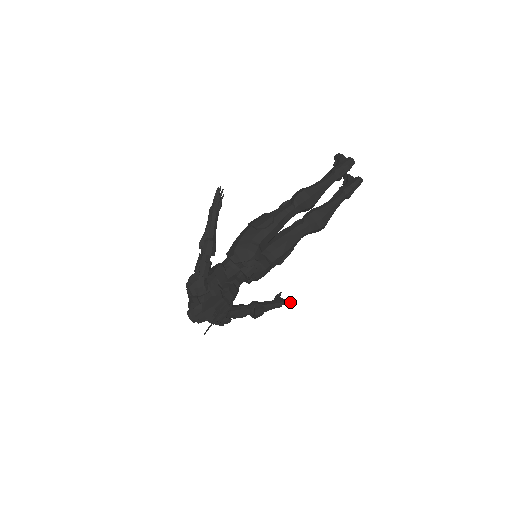
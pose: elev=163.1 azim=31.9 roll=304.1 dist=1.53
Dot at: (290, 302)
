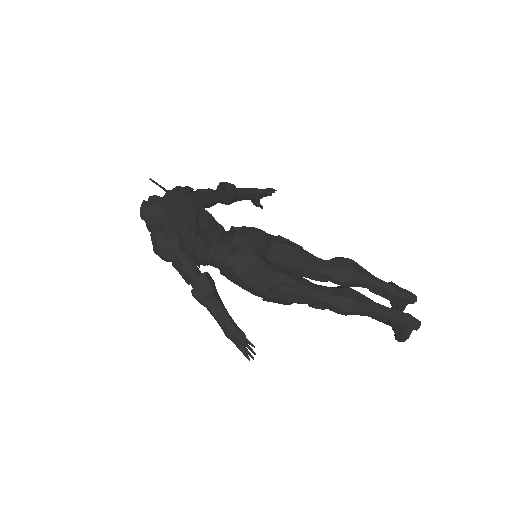
Dot at: (248, 340)
